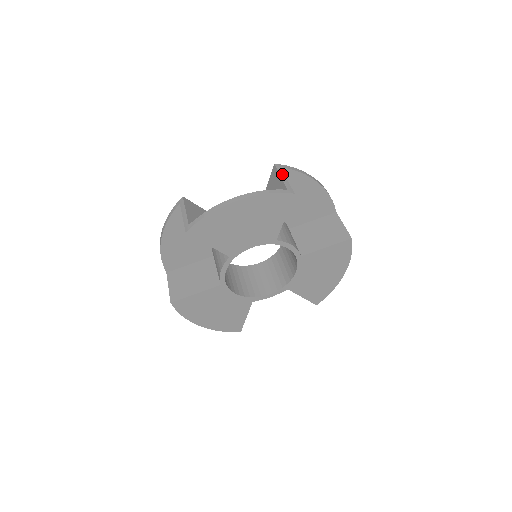
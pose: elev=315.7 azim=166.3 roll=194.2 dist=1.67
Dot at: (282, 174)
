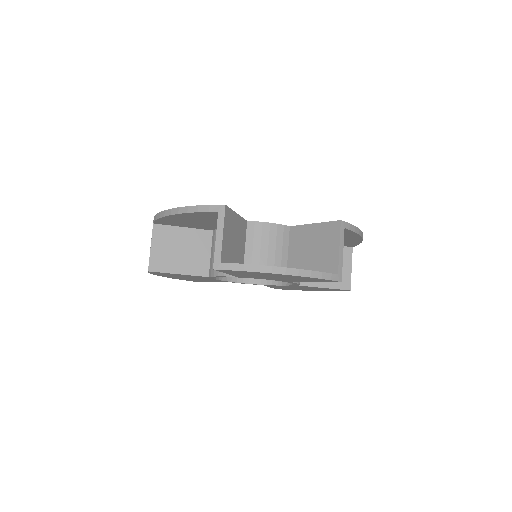
Dot at: (342, 243)
